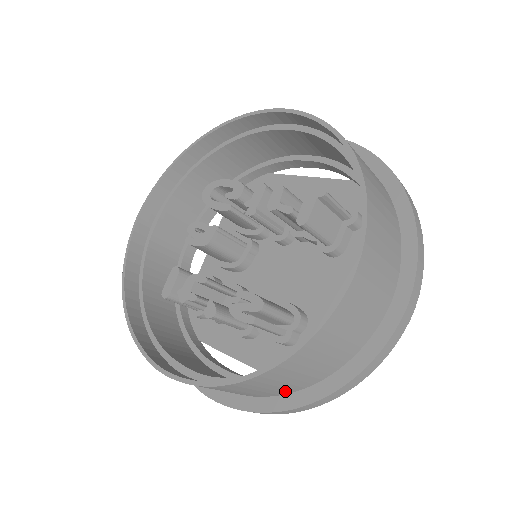
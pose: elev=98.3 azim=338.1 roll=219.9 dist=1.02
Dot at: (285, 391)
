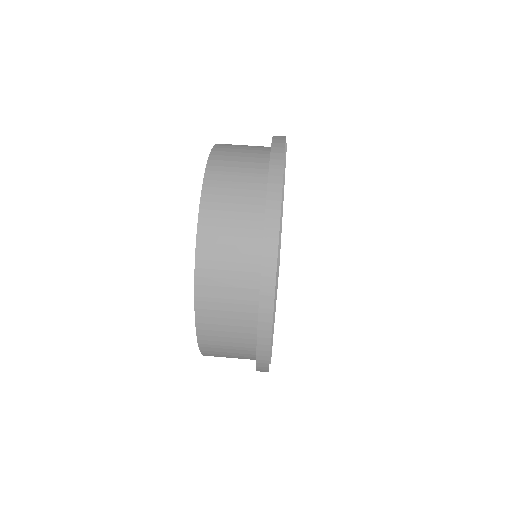
Dot at: (251, 278)
